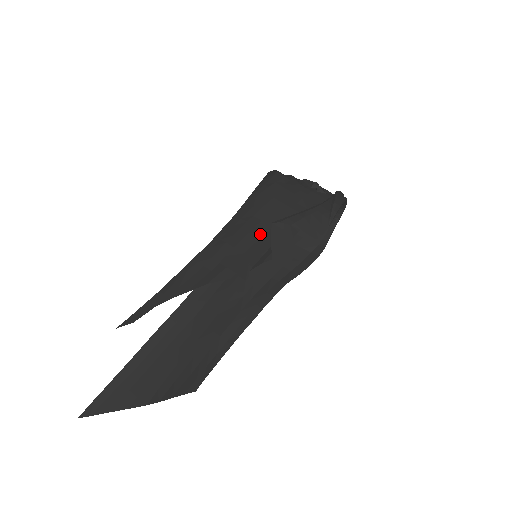
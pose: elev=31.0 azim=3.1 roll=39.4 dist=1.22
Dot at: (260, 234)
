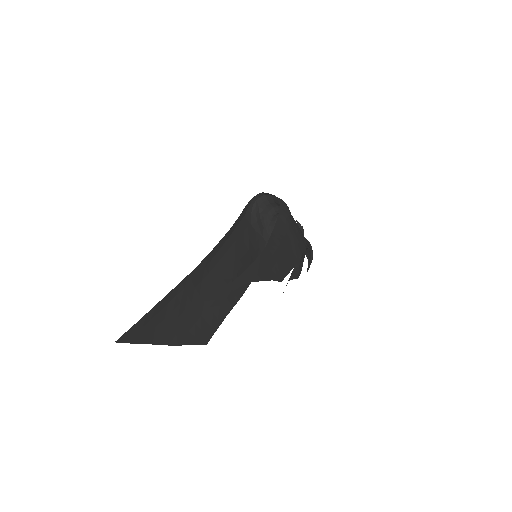
Dot at: (289, 254)
